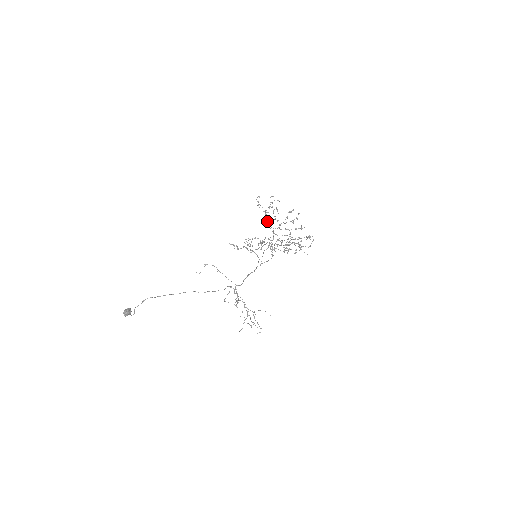
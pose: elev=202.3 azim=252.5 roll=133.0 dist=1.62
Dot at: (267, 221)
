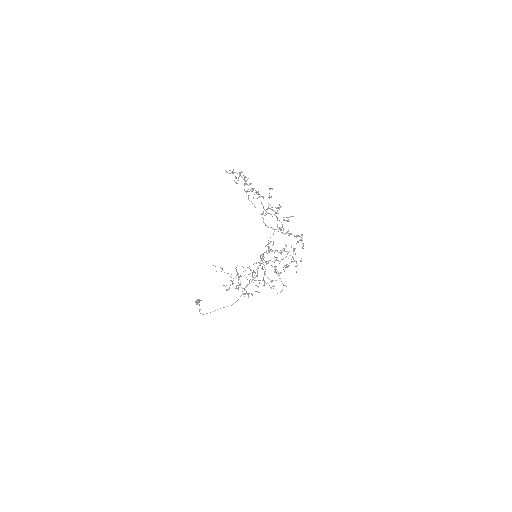
Dot at: occluded
